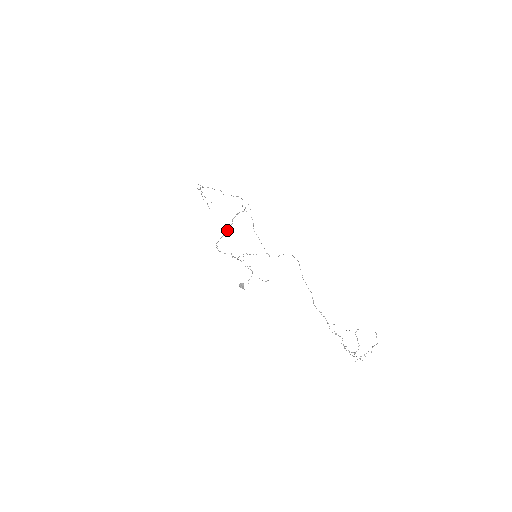
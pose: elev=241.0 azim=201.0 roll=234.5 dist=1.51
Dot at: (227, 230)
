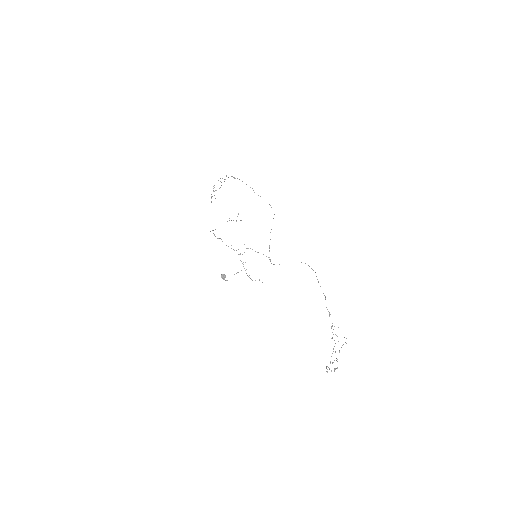
Dot at: occluded
